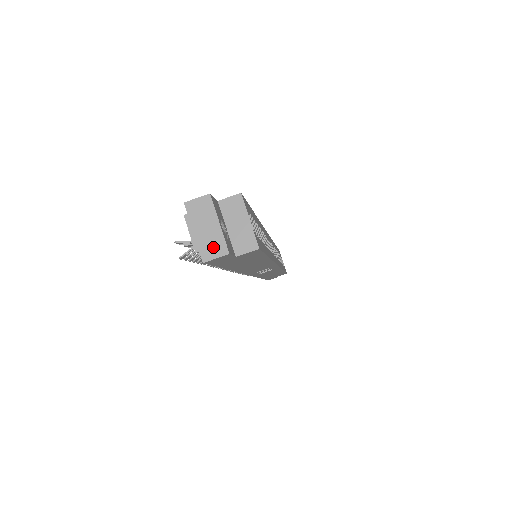
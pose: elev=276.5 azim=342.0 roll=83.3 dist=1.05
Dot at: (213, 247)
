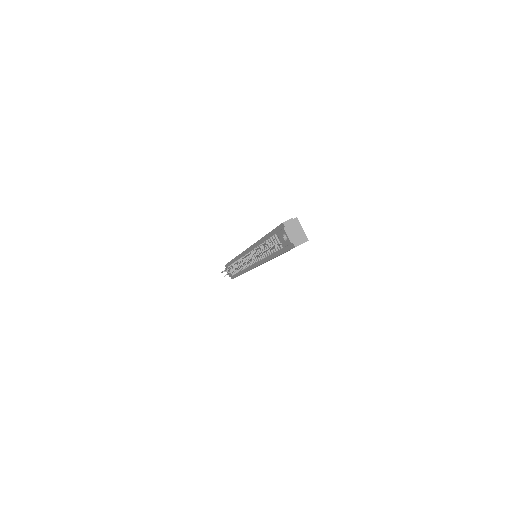
Dot at: (298, 240)
